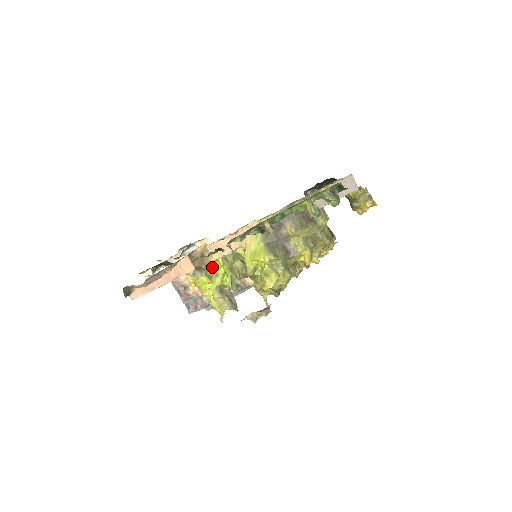
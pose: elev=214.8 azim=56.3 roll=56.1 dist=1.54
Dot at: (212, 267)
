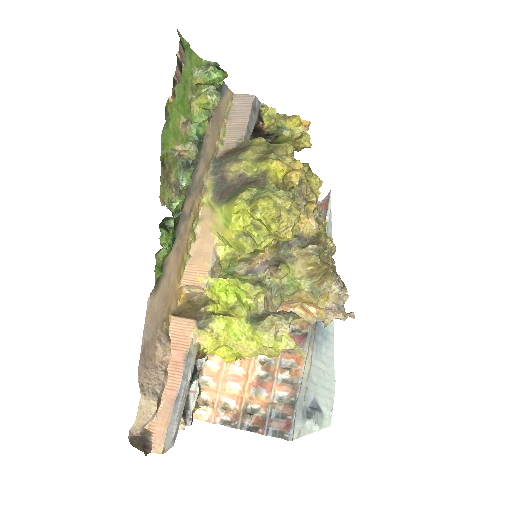
Dot at: (215, 303)
